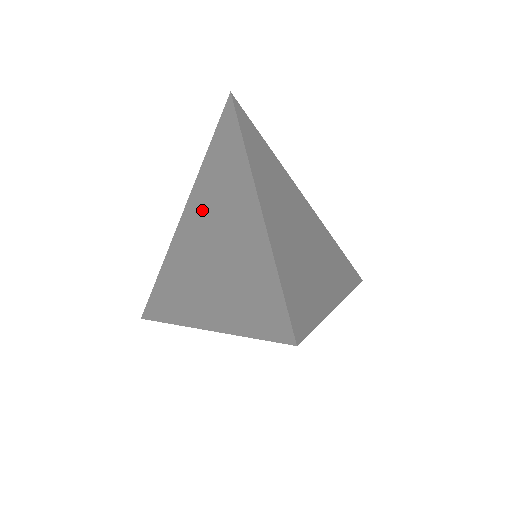
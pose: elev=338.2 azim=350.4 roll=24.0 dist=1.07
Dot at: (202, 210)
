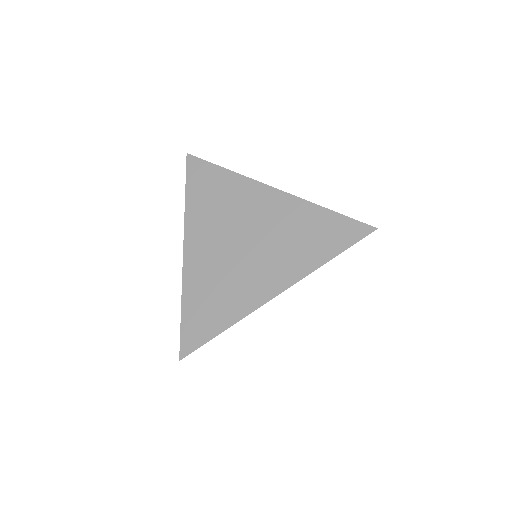
Dot at: (213, 230)
